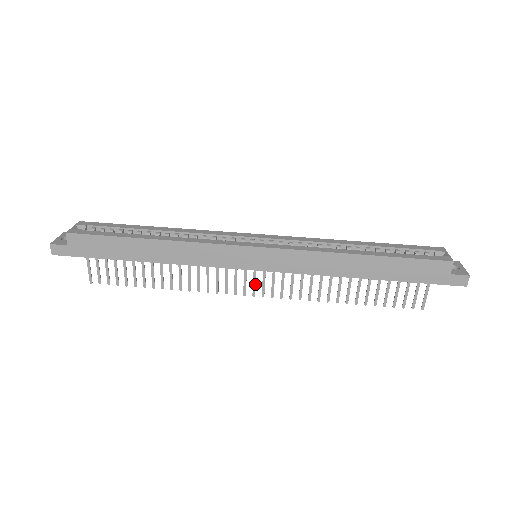
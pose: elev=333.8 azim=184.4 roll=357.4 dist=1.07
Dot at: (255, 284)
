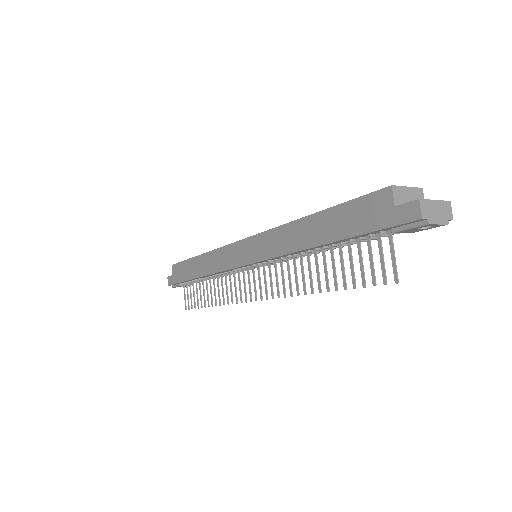
Dot at: (255, 286)
